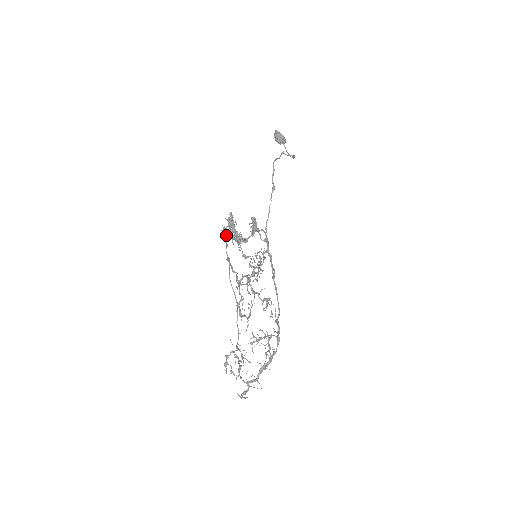
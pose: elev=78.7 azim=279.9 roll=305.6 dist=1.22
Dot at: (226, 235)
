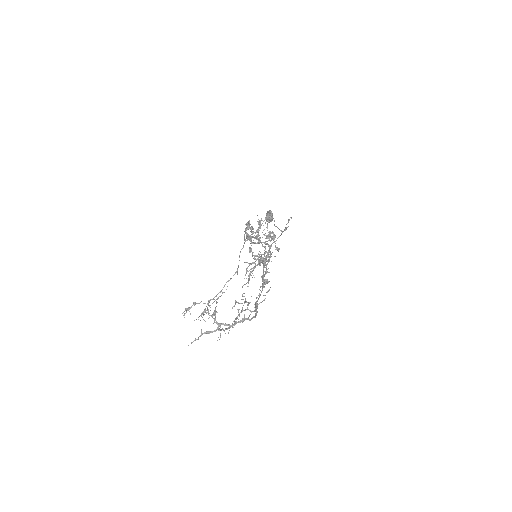
Dot at: (246, 227)
